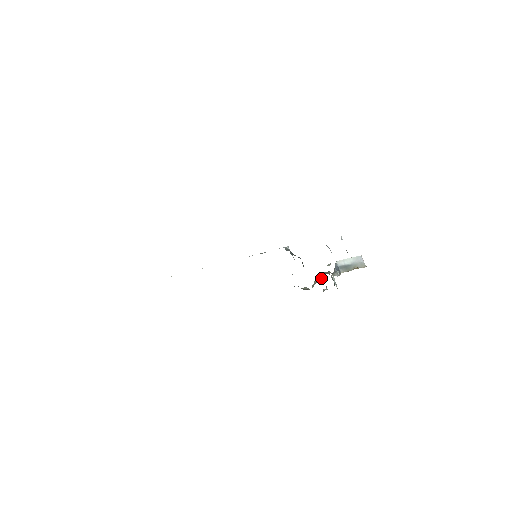
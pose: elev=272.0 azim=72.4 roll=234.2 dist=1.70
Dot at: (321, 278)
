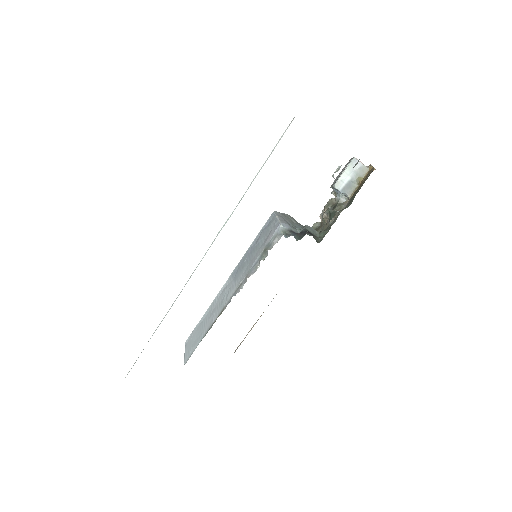
Dot at: (332, 218)
